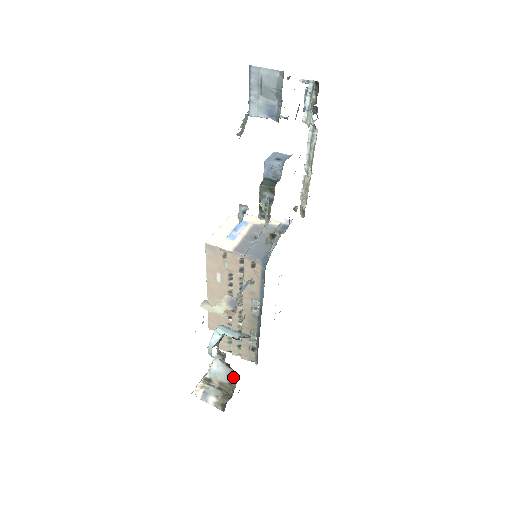
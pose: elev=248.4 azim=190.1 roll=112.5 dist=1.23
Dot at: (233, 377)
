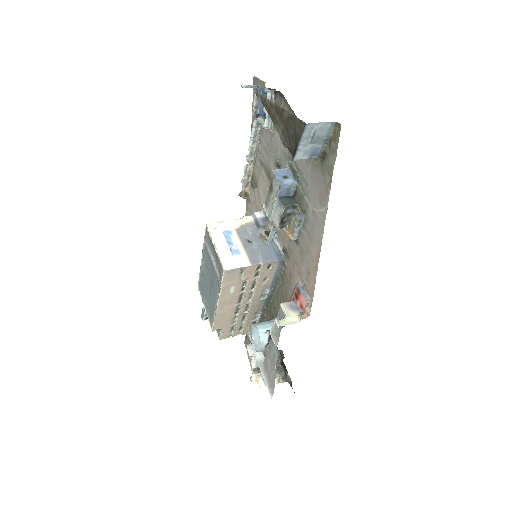
Dot at: occluded
